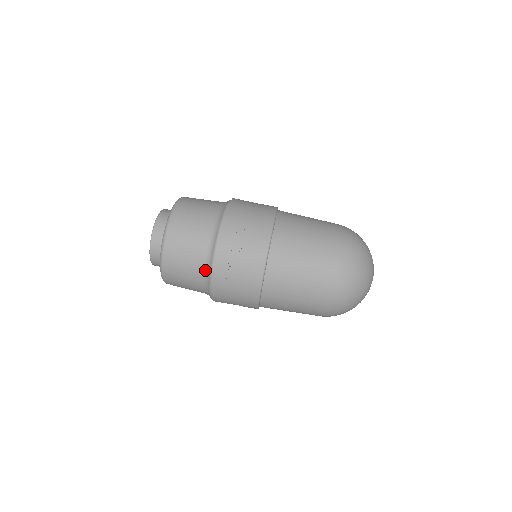
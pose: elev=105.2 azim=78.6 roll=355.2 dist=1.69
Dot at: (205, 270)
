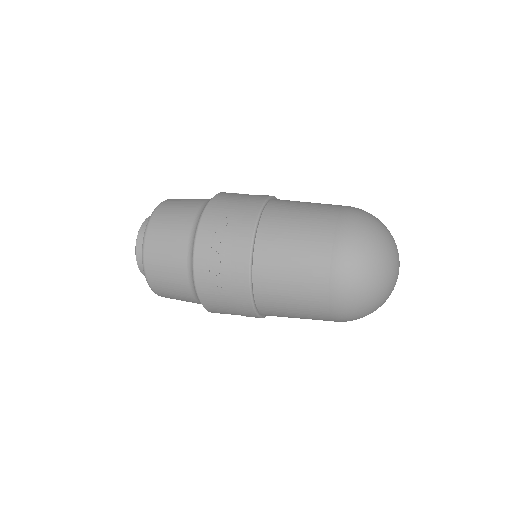
Dot at: (188, 270)
